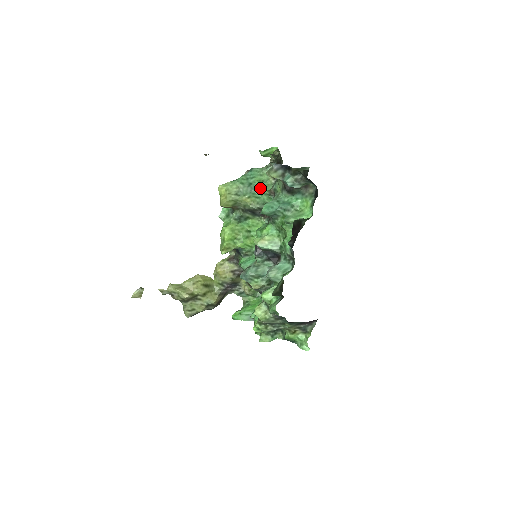
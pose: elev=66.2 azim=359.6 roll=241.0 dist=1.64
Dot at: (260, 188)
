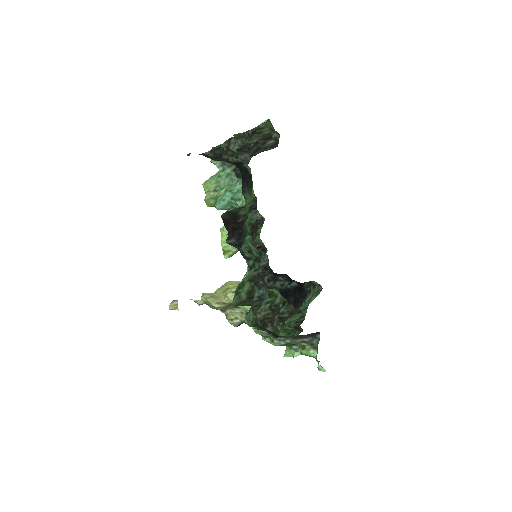
Dot at: occluded
